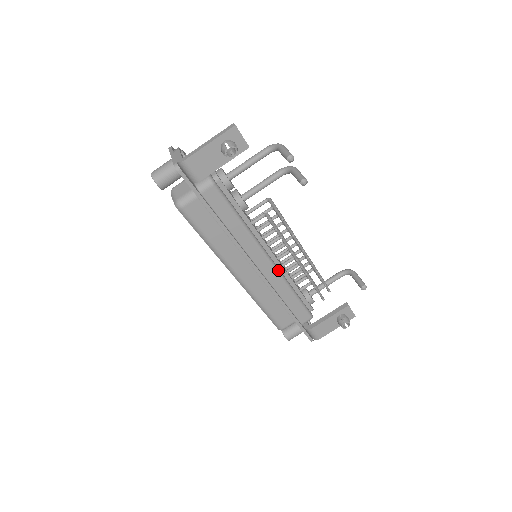
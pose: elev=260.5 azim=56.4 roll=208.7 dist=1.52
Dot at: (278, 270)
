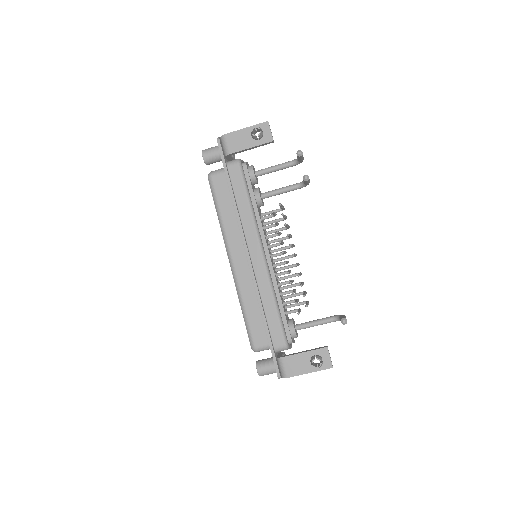
Dot at: (268, 269)
